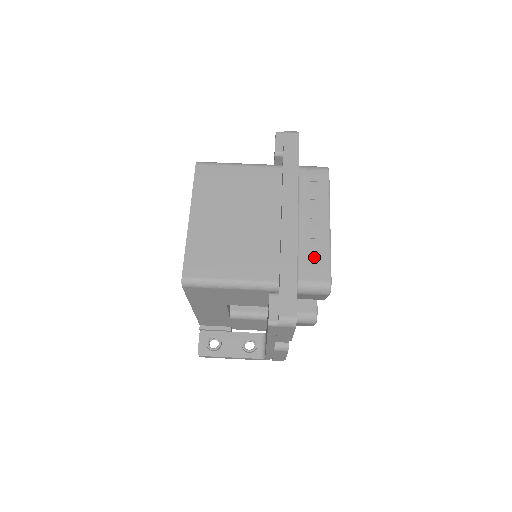
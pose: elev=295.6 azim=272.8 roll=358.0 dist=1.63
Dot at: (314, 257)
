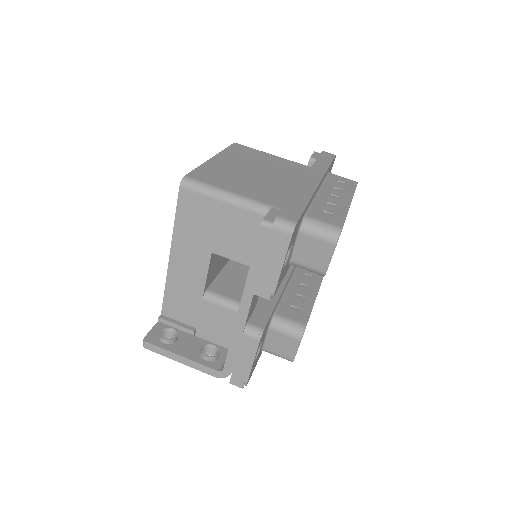
Dot at: (328, 211)
